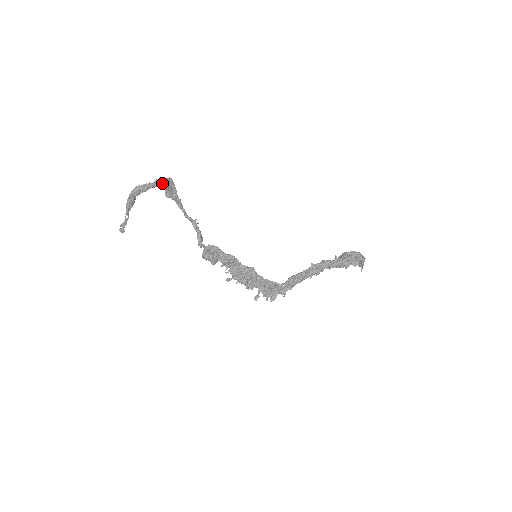
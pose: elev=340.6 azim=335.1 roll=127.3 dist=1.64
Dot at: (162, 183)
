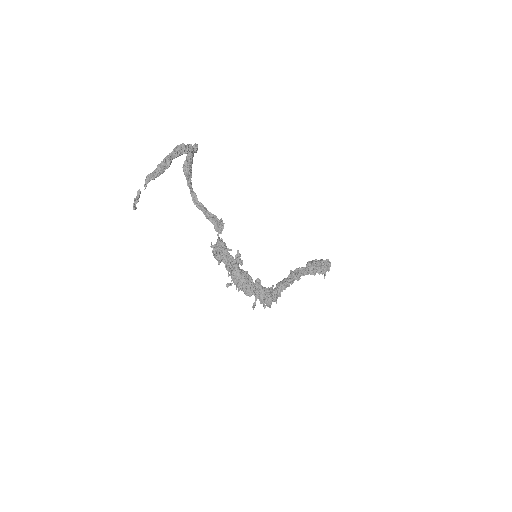
Dot at: occluded
